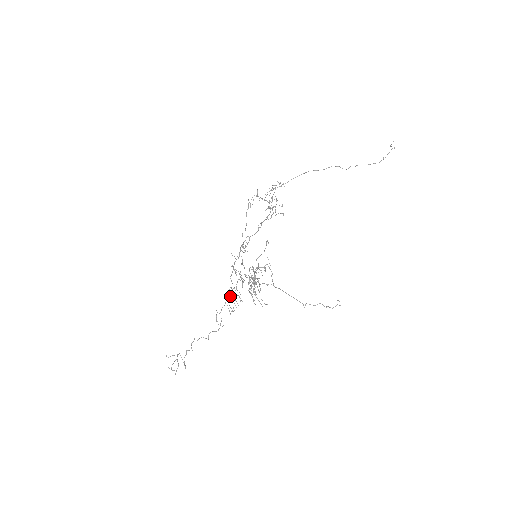
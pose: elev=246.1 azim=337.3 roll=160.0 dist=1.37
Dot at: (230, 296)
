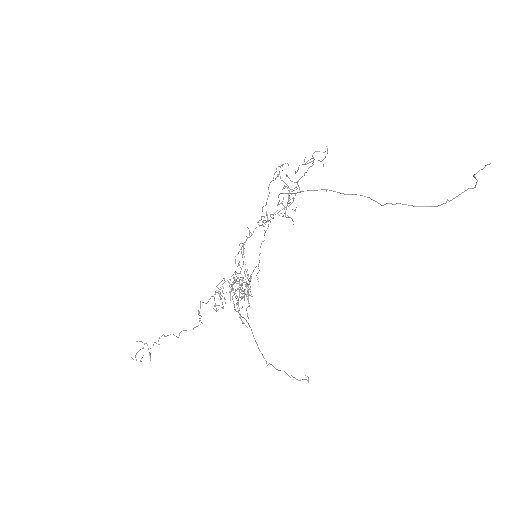
Dot at: (218, 292)
